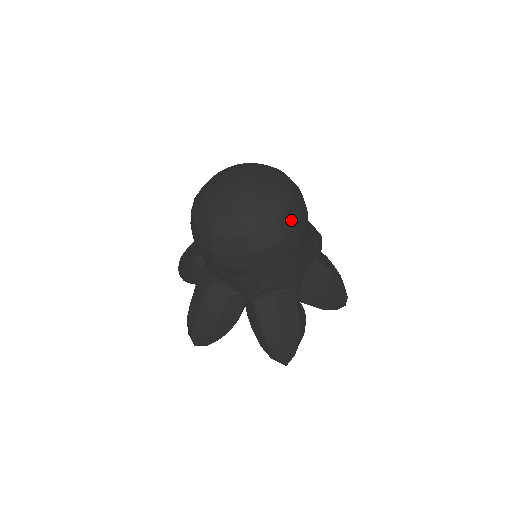
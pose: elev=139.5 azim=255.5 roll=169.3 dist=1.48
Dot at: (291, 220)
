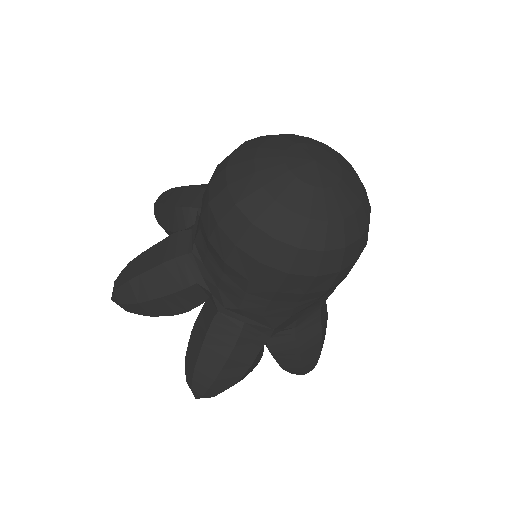
Dot at: (340, 262)
